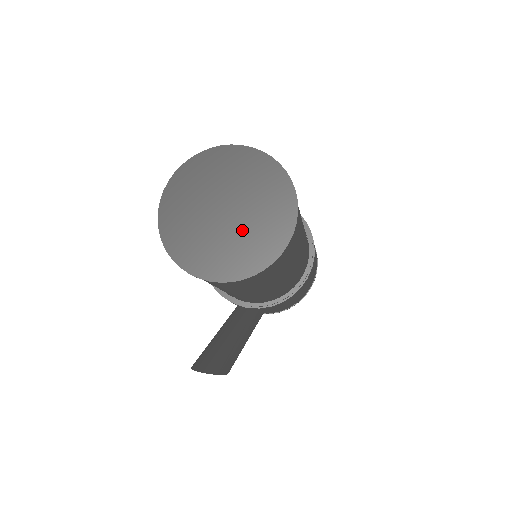
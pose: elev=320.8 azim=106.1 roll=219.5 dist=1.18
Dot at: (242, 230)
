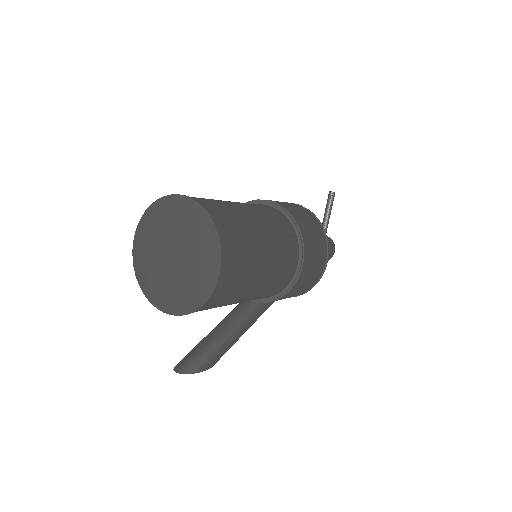
Dot at: (184, 273)
